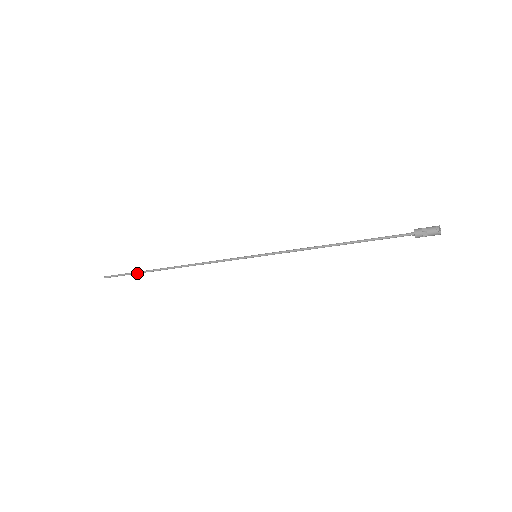
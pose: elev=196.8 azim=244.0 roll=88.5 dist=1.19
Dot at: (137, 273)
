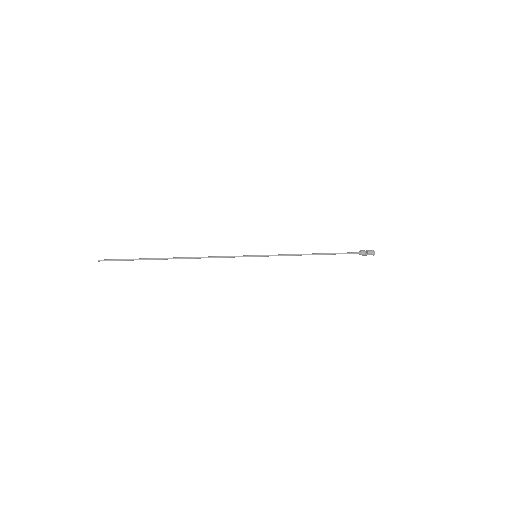
Dot at: (140, 259)
